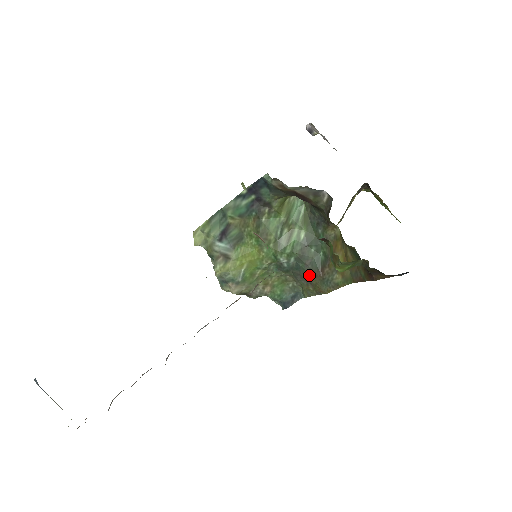
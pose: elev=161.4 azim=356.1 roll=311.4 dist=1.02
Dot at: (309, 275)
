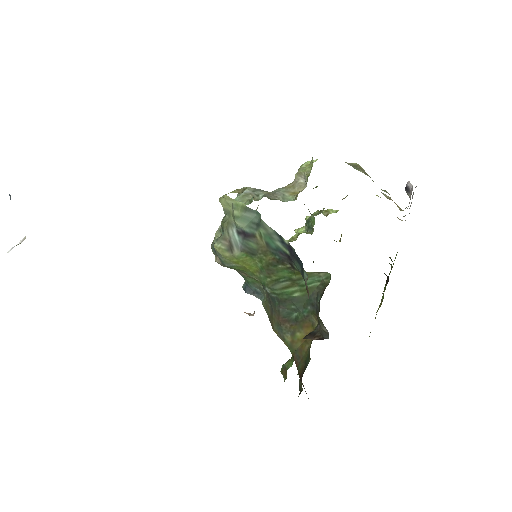
Dot at: (275, 311)
